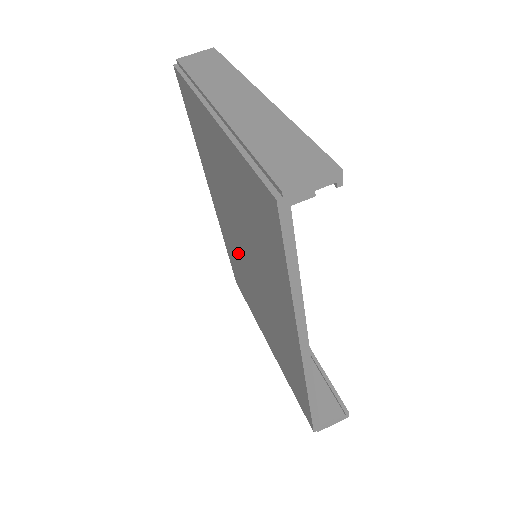
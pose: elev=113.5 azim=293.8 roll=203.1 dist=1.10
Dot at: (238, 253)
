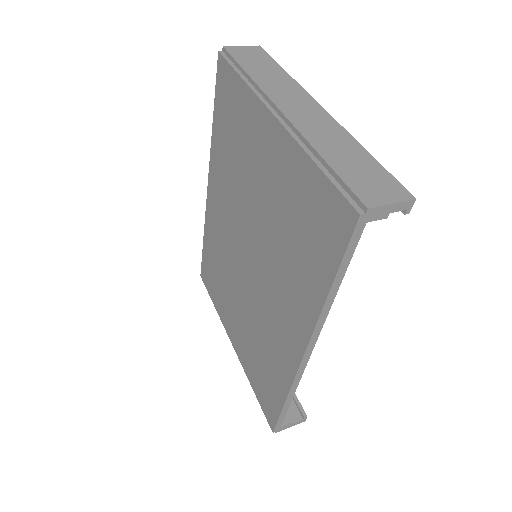
Dot at: (230, 249)
